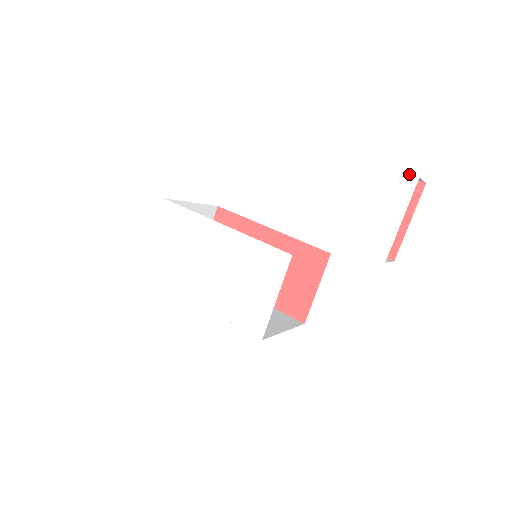
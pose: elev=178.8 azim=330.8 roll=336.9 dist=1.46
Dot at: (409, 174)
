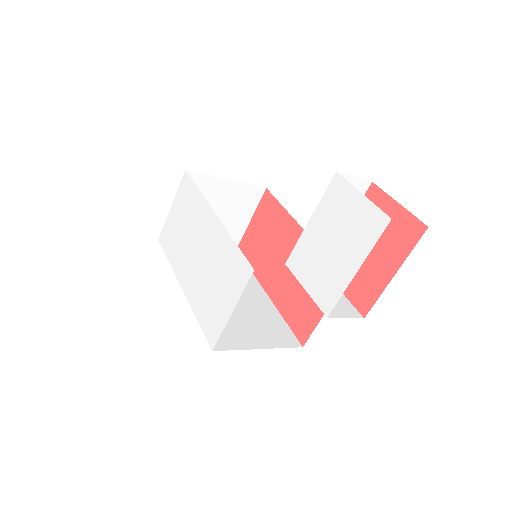
Dot at: occluded
